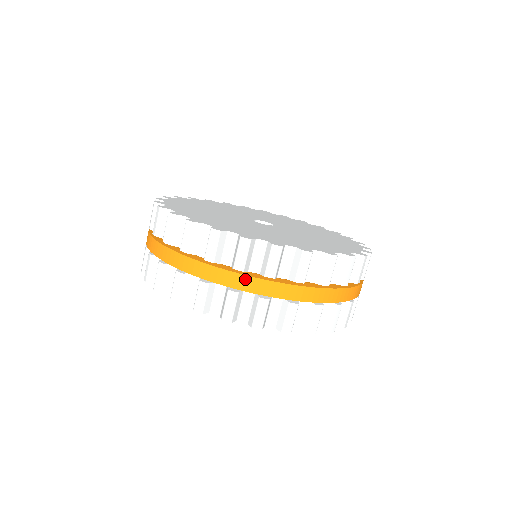
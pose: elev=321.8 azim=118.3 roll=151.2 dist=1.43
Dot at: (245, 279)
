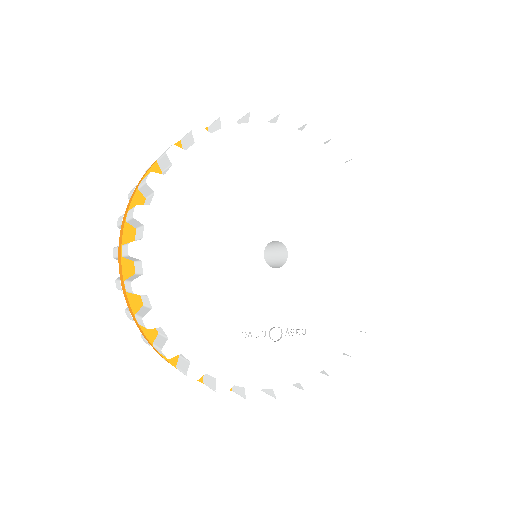
Dot at: occluded
